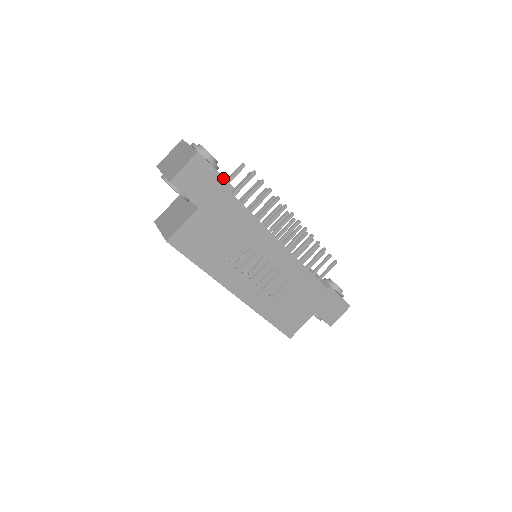
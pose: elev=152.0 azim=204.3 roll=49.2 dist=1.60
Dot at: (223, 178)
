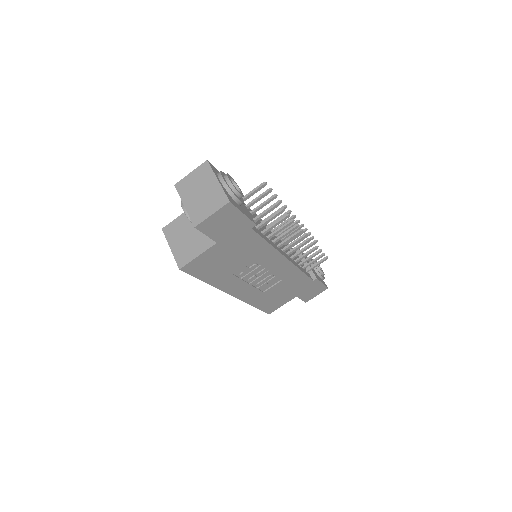
Dot at: (248, 218)
